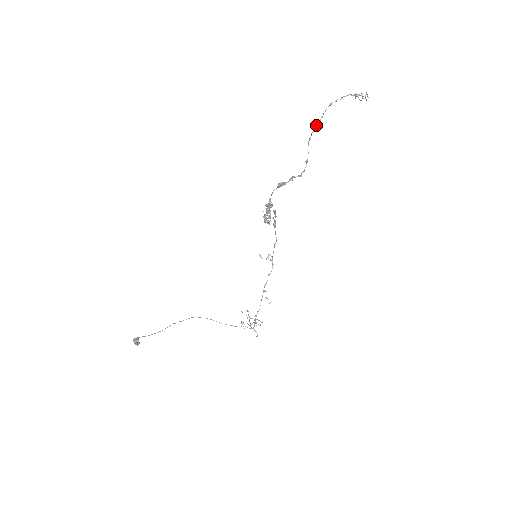
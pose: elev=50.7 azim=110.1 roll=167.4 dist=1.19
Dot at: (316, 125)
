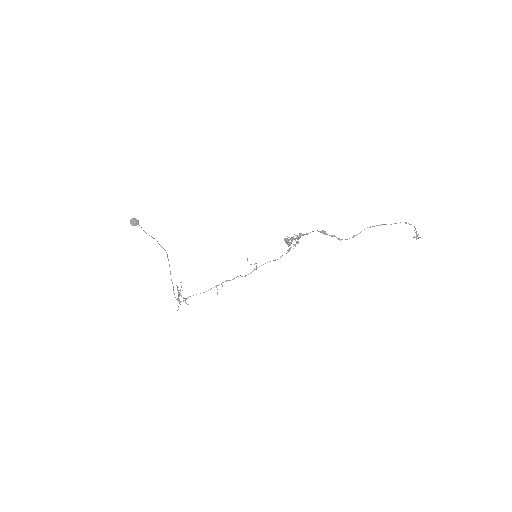
Dot at: (385, 224)
